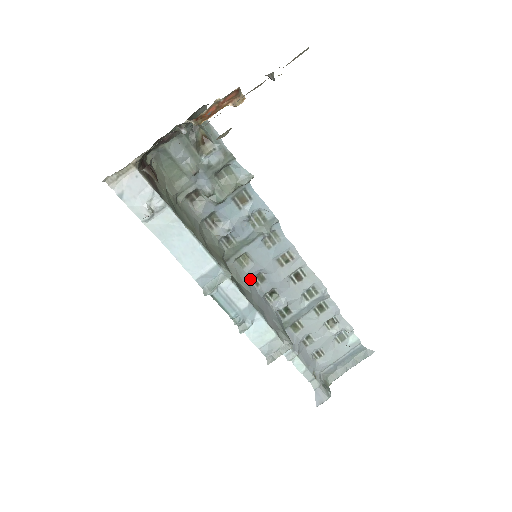
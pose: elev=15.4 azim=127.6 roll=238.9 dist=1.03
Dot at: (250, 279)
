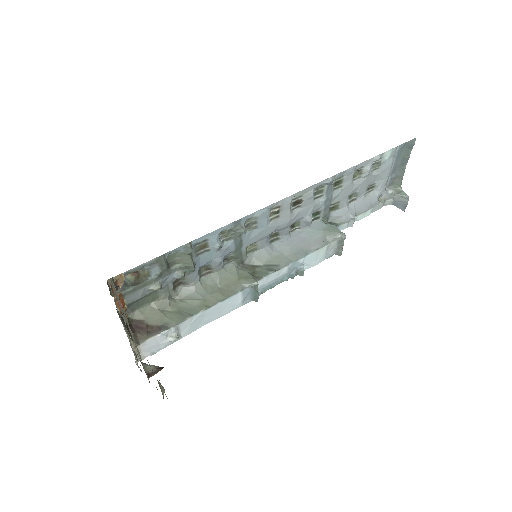
Dot at: (269, 245)
